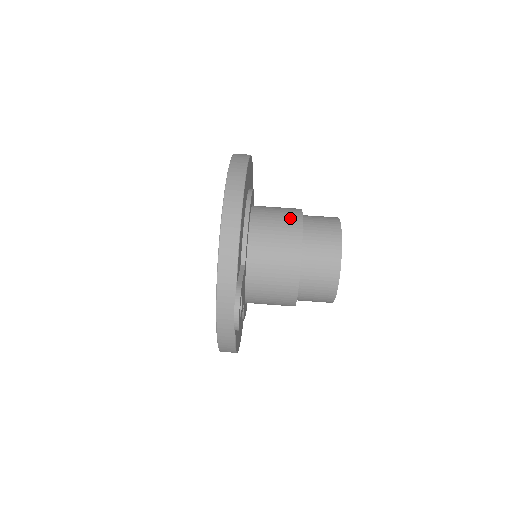
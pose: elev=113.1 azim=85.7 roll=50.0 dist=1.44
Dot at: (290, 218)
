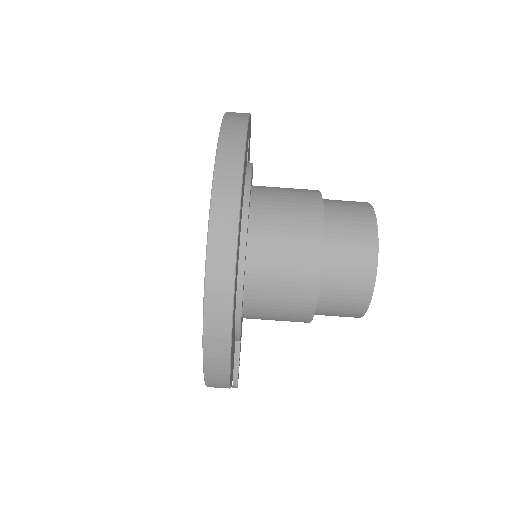
Dot at: (300, 298)
